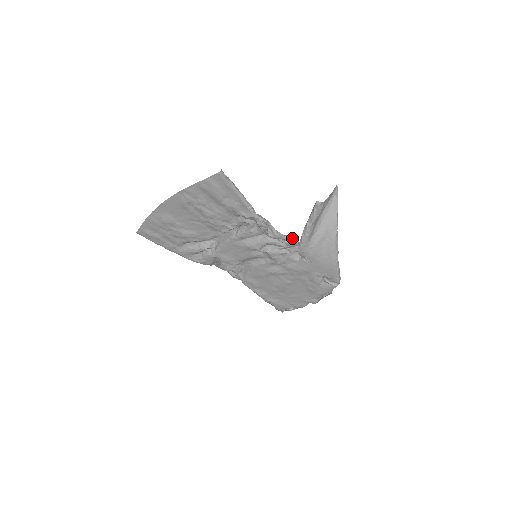
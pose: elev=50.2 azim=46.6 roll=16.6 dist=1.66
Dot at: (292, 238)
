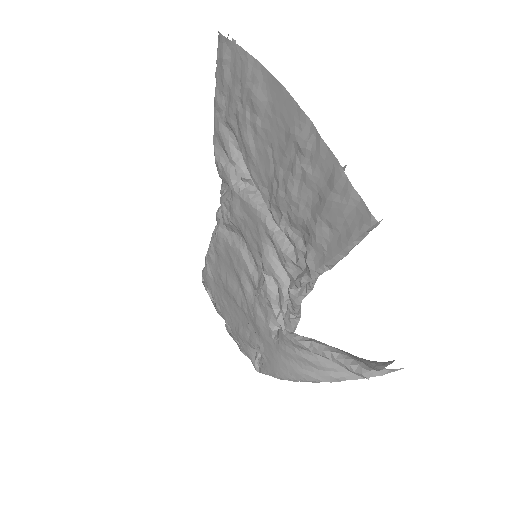
Dot at: (300, 315)
